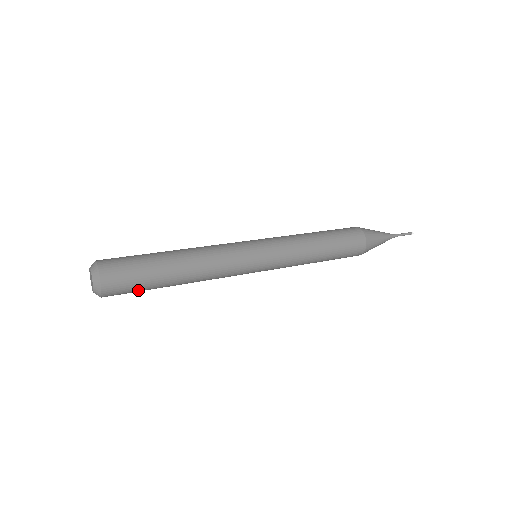
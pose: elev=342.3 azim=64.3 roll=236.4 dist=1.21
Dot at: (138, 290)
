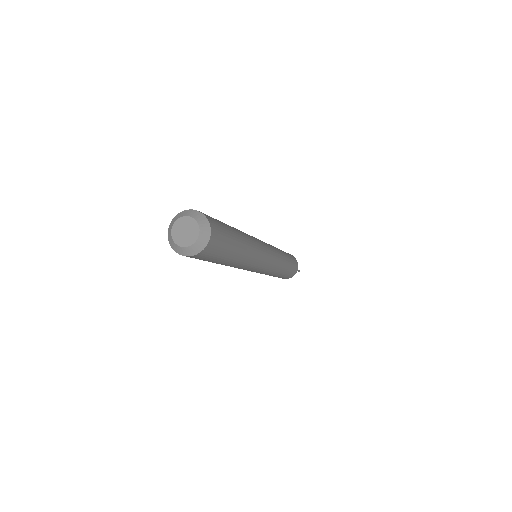
Dot at: (220, 254)
